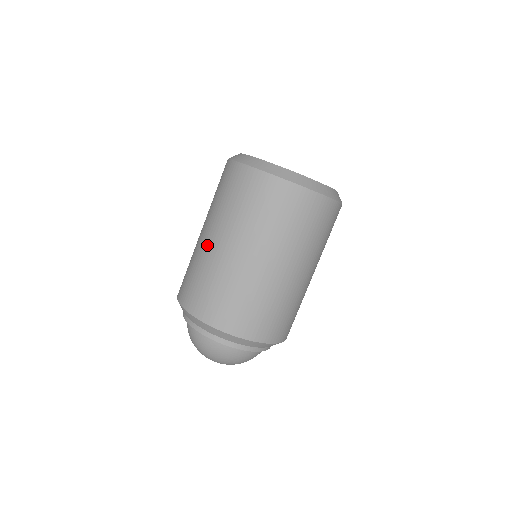
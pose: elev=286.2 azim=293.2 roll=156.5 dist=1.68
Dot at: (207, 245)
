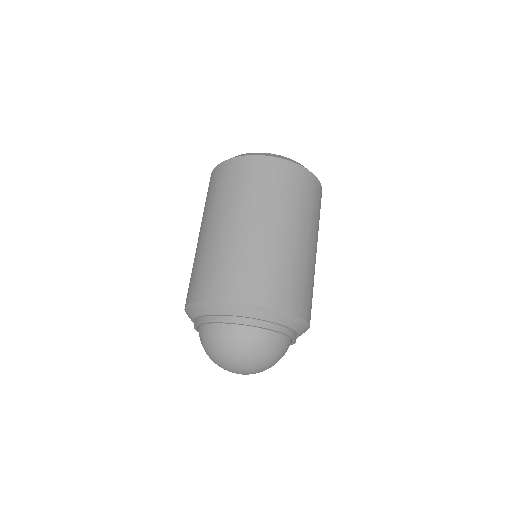
Dot at: (213, 234)
